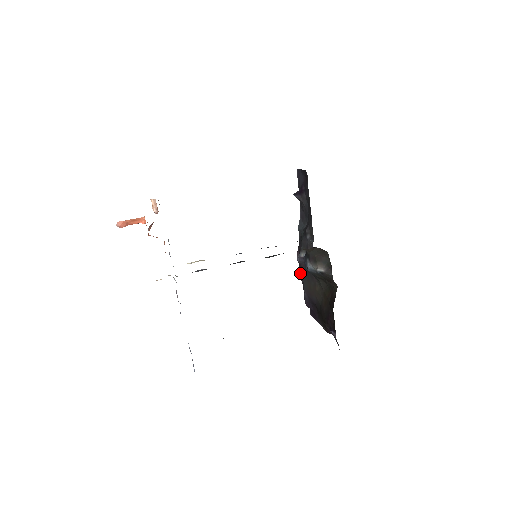
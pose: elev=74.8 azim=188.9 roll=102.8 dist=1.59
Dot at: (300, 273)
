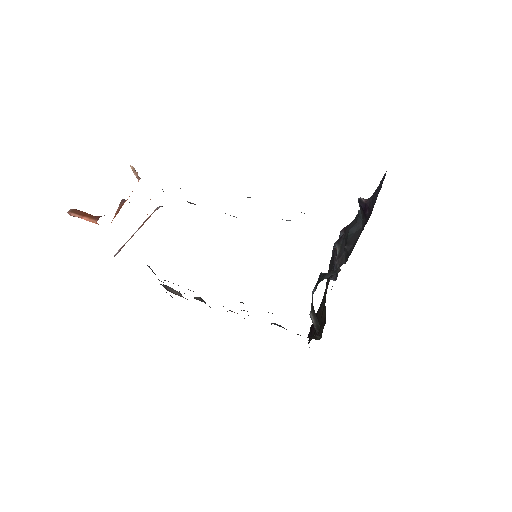
Dot at: occluded
